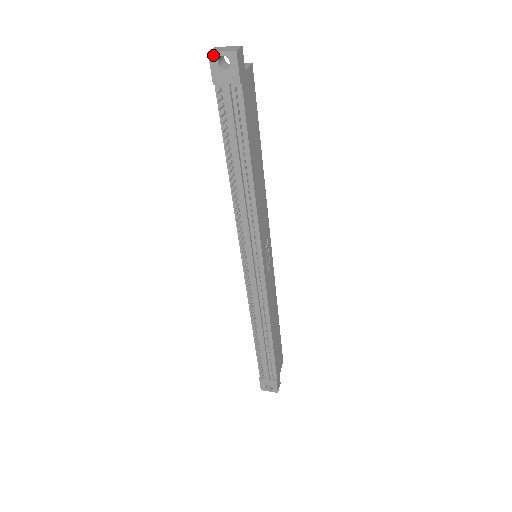
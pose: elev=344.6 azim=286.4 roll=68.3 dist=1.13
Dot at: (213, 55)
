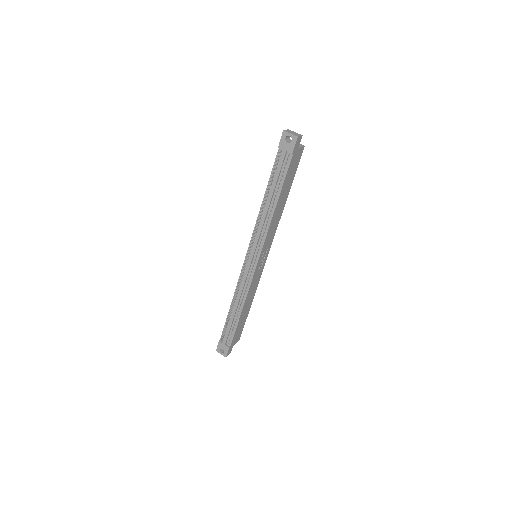
Dot at: (285, 133)
